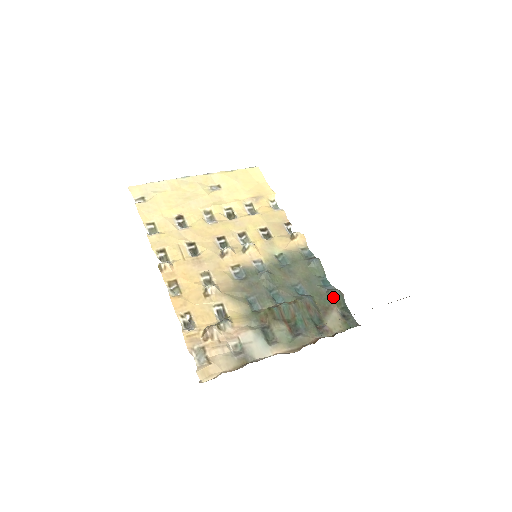
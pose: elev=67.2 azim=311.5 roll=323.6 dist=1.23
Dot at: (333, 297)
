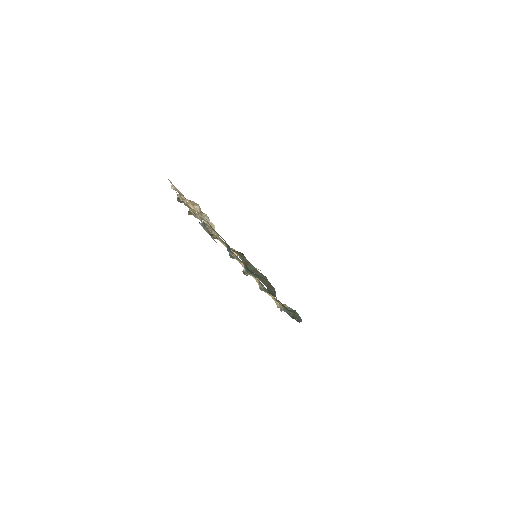
Dot at: (293, 311)
